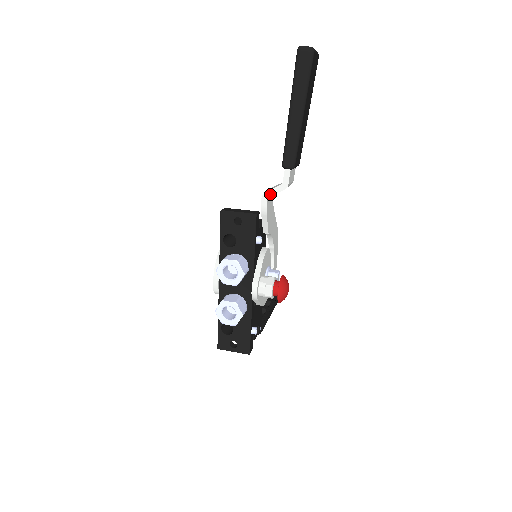
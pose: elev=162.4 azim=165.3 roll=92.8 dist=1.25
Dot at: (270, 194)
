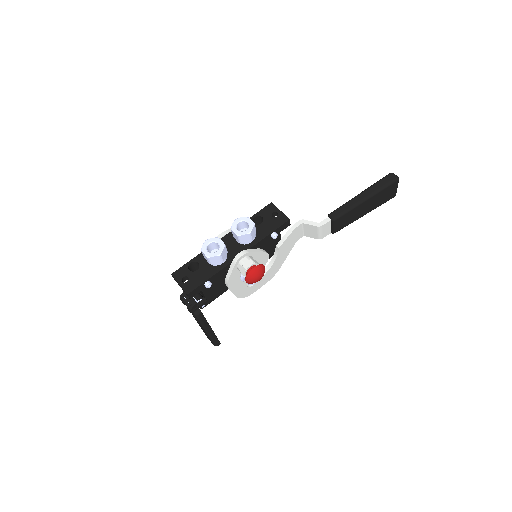
Dot at: (306, 222)
